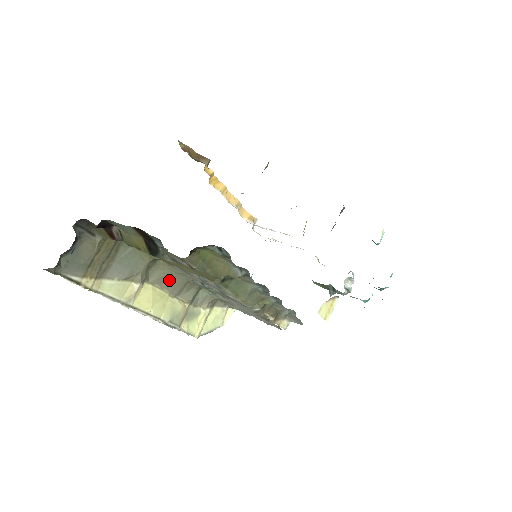
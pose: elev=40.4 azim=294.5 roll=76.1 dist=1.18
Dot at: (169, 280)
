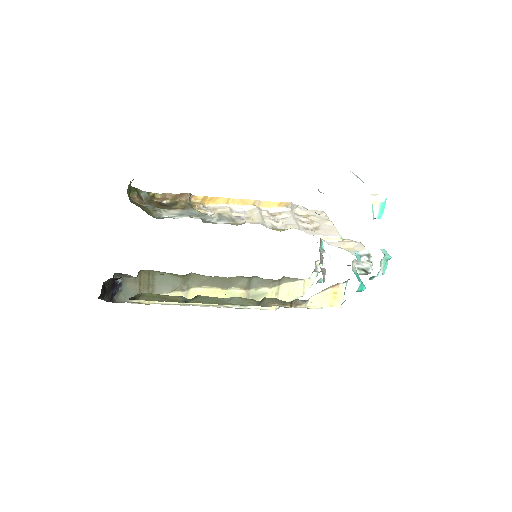
Dot at: (212, 281)
